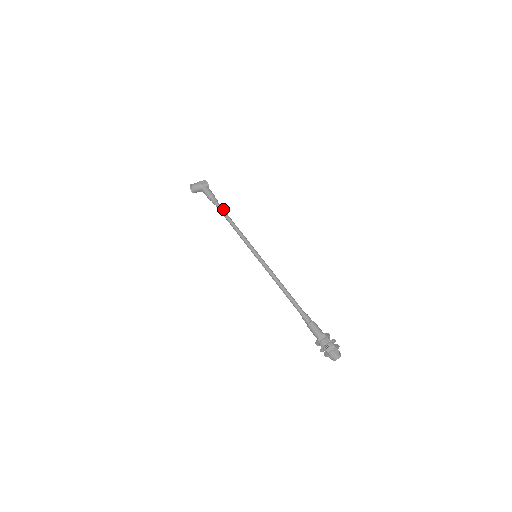
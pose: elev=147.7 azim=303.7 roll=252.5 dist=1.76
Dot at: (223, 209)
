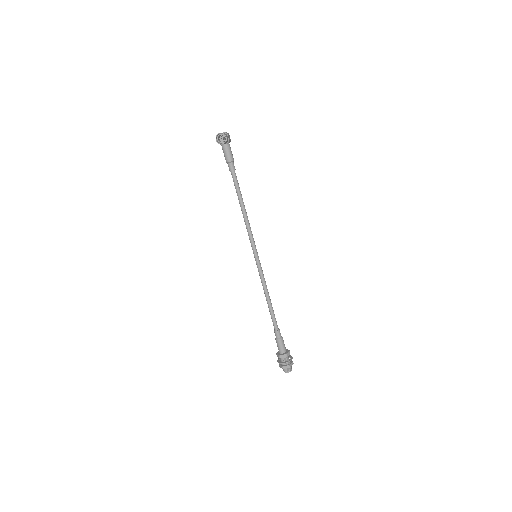
Dot at: occluded
